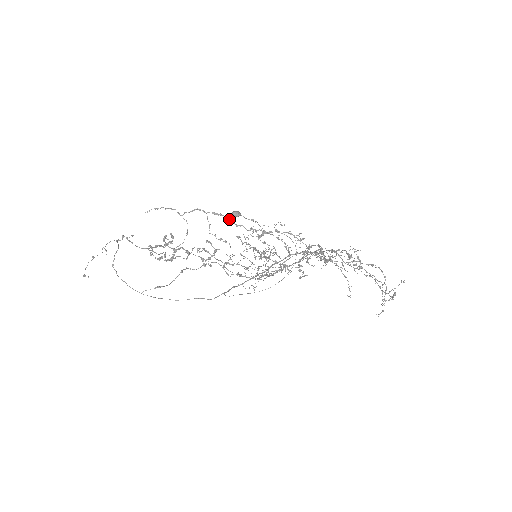
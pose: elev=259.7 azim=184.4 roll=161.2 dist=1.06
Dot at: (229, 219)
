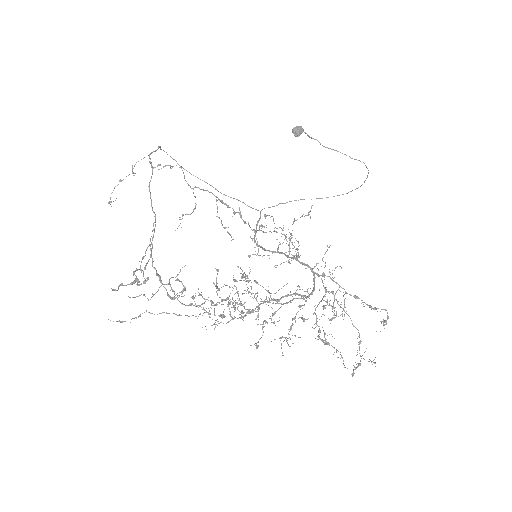
Dot at: (237, 212)
